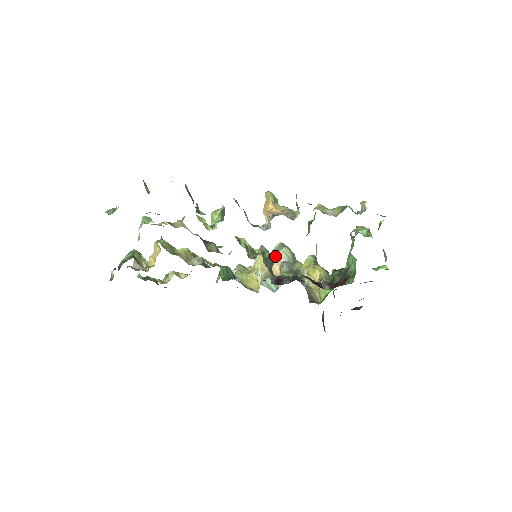
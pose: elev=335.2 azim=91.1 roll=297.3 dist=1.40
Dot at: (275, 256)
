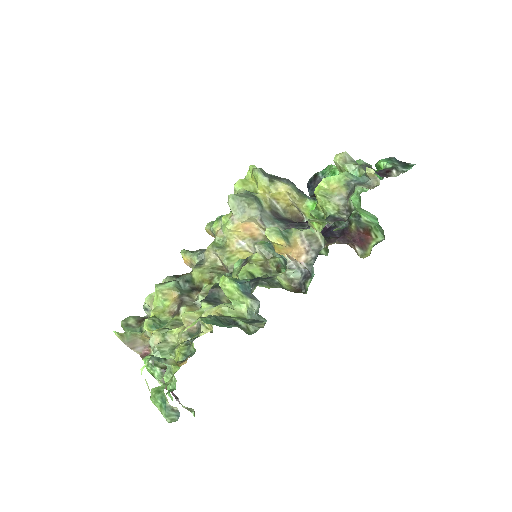
Dot at: (245, 219)
